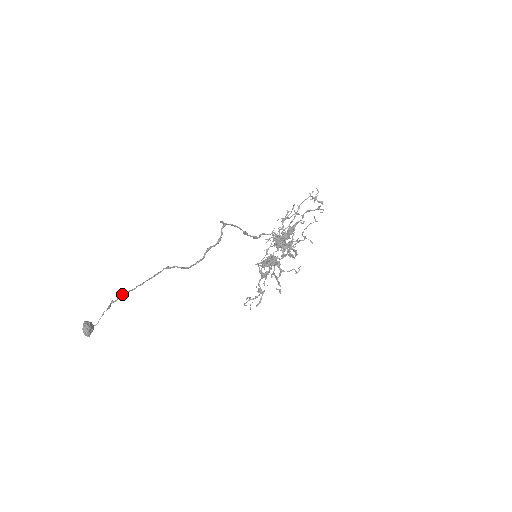
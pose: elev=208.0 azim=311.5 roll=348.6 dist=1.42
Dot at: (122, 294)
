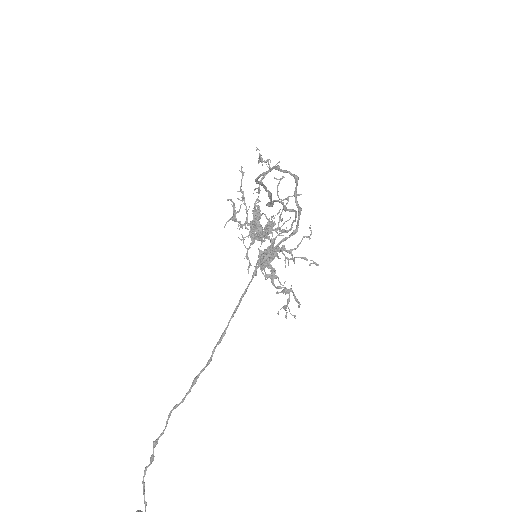
Dot at: occluded
